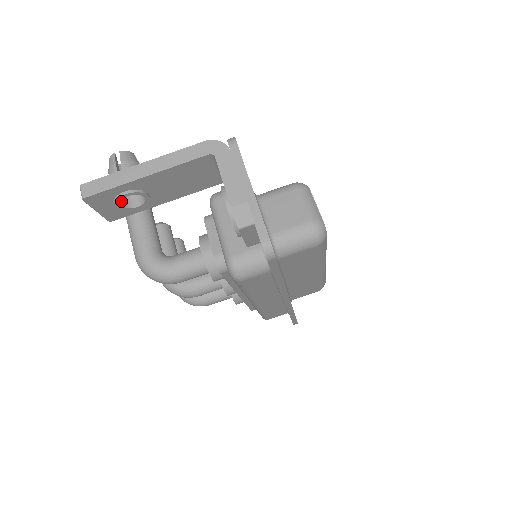
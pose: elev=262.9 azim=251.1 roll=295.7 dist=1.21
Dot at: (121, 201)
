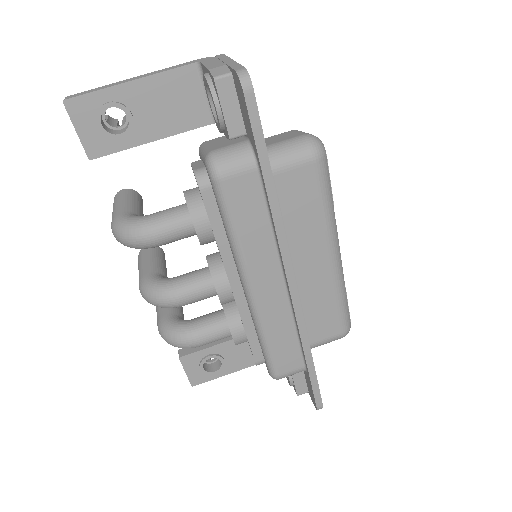
Dot at: (104, 127)
